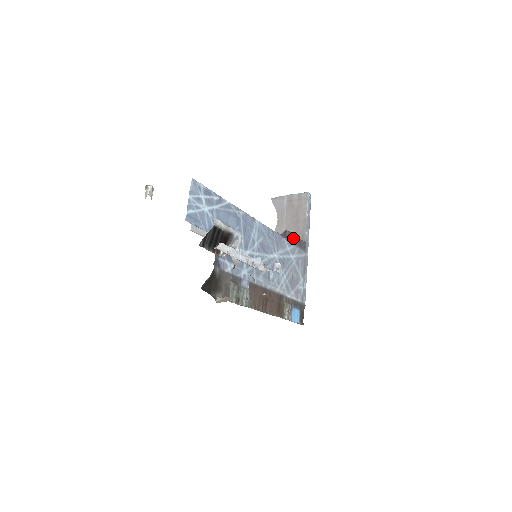
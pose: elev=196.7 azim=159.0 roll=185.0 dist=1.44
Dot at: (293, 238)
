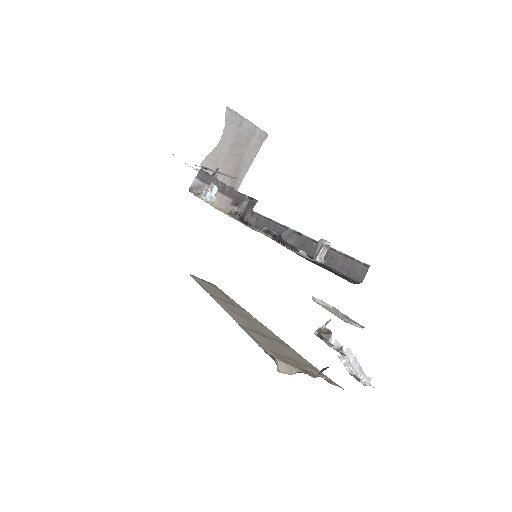
Dot at: occluded
